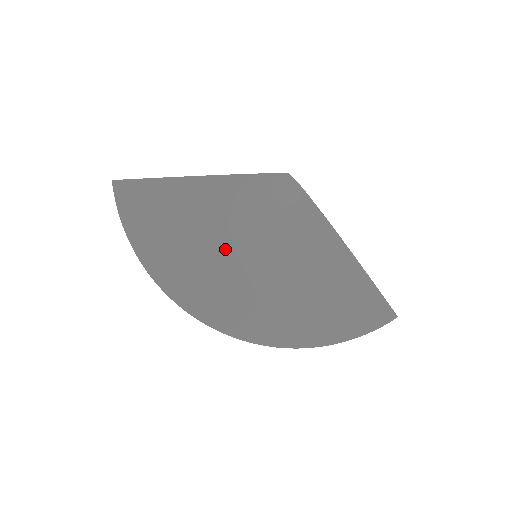
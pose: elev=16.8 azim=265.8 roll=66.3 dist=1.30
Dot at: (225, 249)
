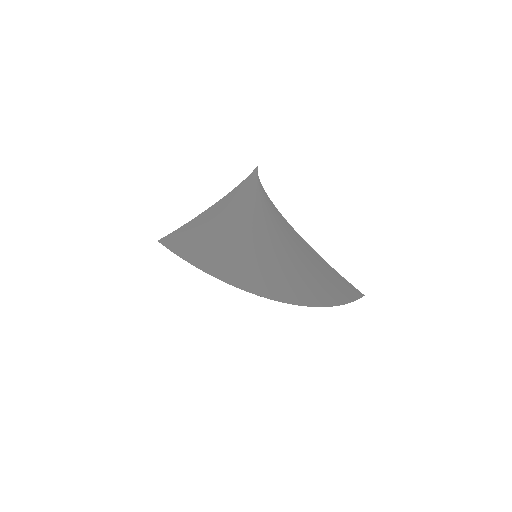
Dot at: (238, 254)
